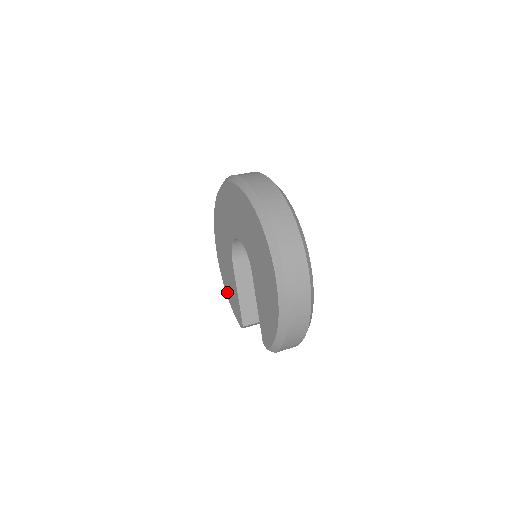
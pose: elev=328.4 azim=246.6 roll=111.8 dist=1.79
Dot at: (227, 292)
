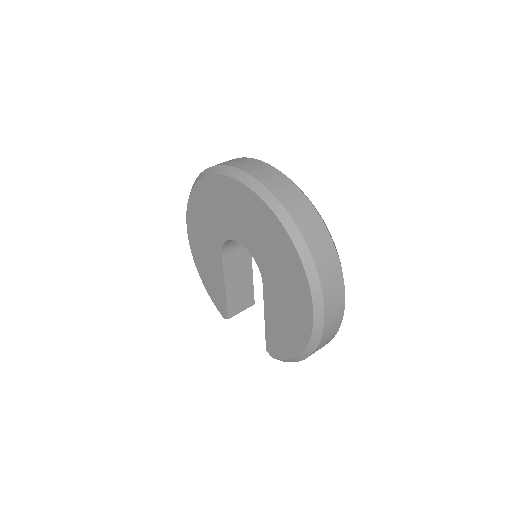
Dot at: (202, 277)
